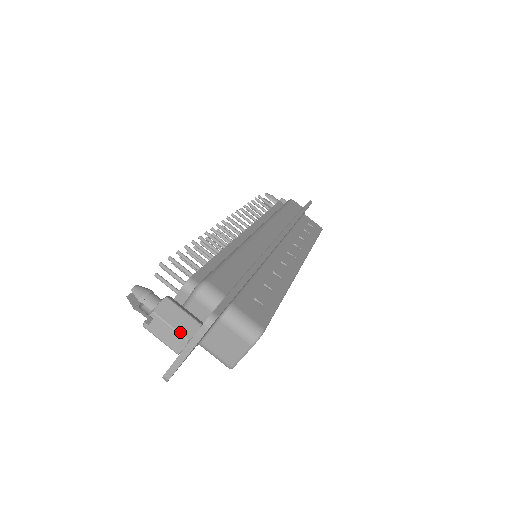
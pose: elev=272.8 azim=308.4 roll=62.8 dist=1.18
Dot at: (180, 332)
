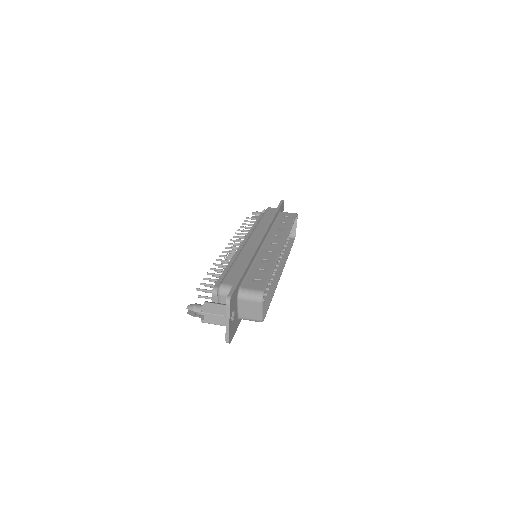
Dot at: (219, 314)
